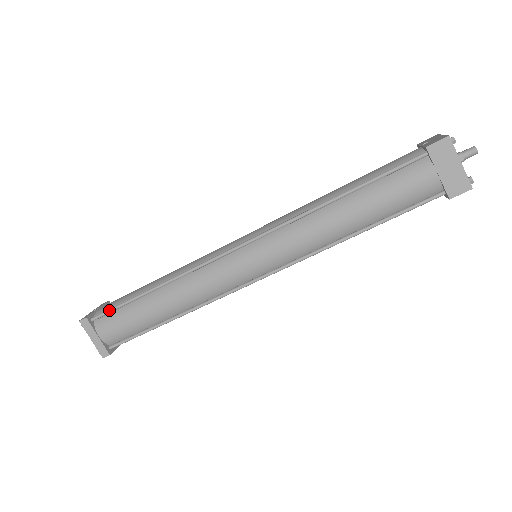
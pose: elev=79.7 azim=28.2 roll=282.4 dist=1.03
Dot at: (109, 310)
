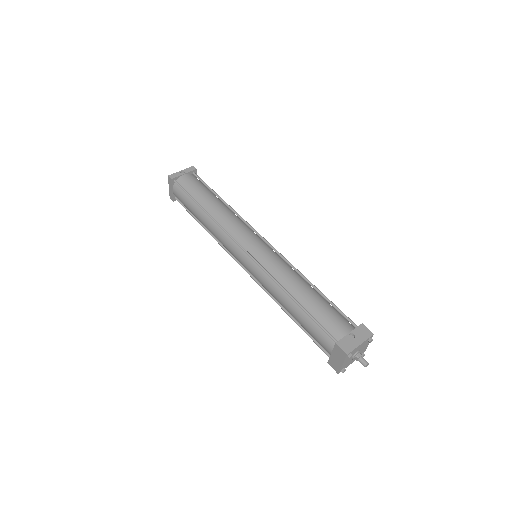
Dot at: (182, 189)
